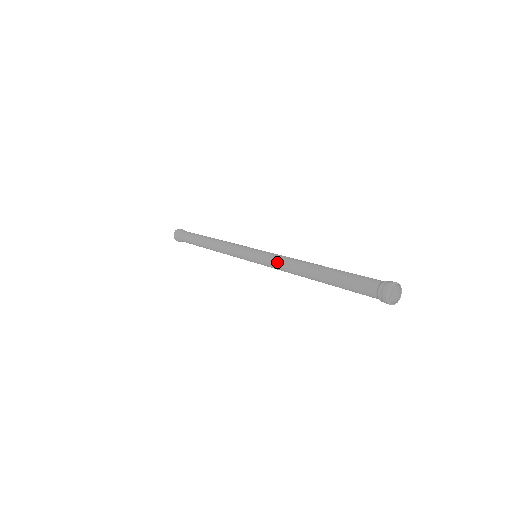
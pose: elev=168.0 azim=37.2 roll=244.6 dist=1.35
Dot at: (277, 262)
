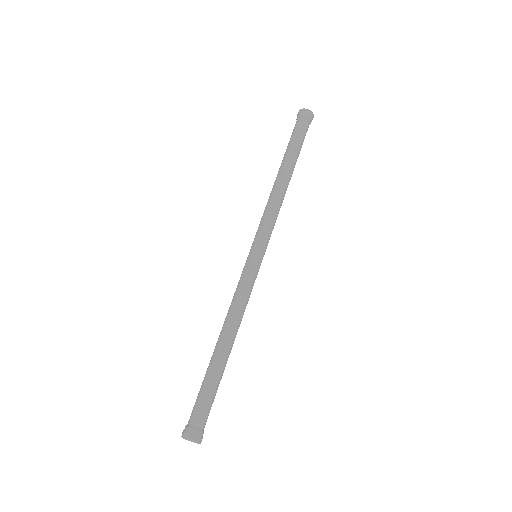
Dot at: (234, 296)
